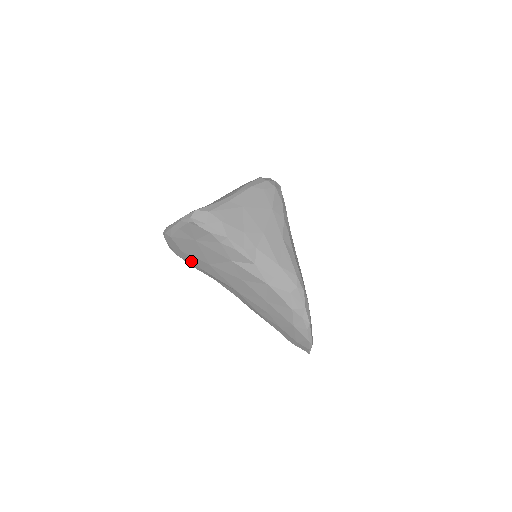
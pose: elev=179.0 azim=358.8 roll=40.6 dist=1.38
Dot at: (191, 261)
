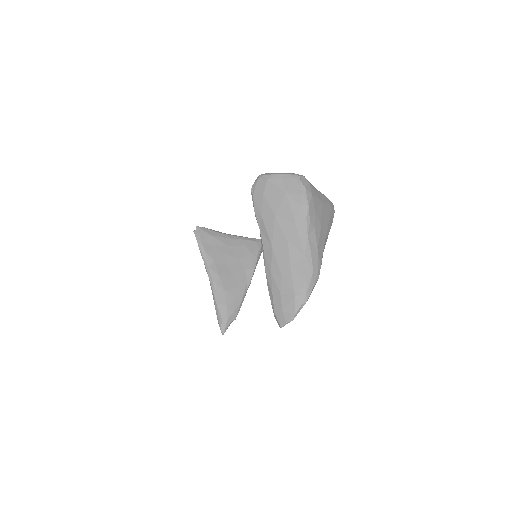
Dot at: (261, 206)
